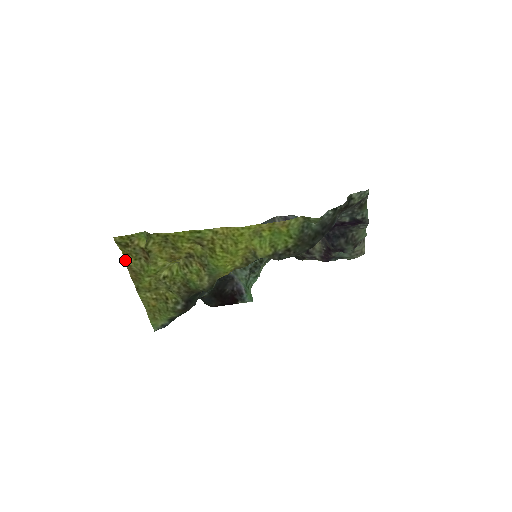
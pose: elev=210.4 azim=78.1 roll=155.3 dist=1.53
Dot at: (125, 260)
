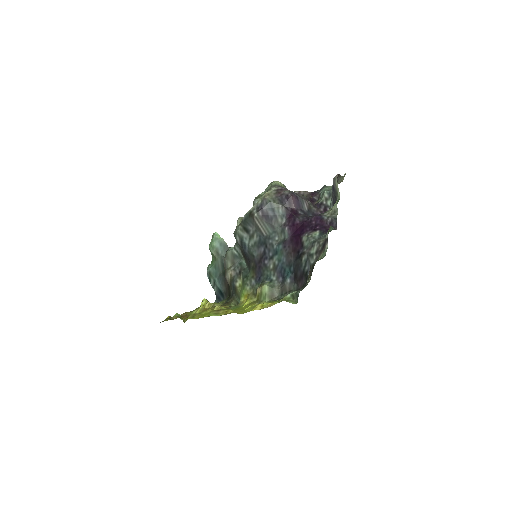
Dot at: occluded
